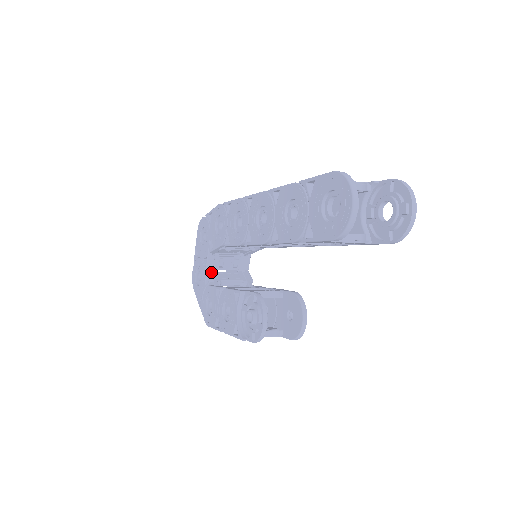
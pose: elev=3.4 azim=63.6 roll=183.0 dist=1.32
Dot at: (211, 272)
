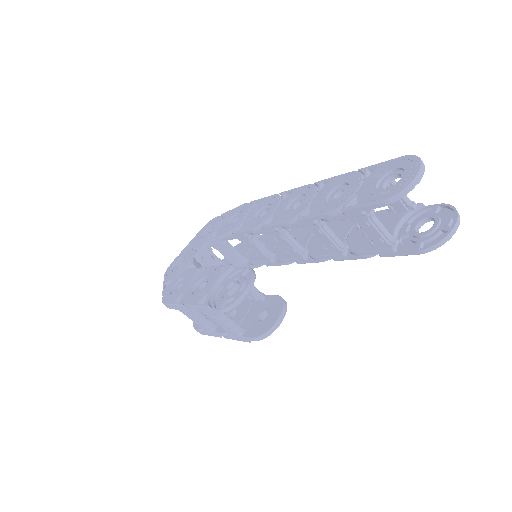
Dot at: (197, 261)
